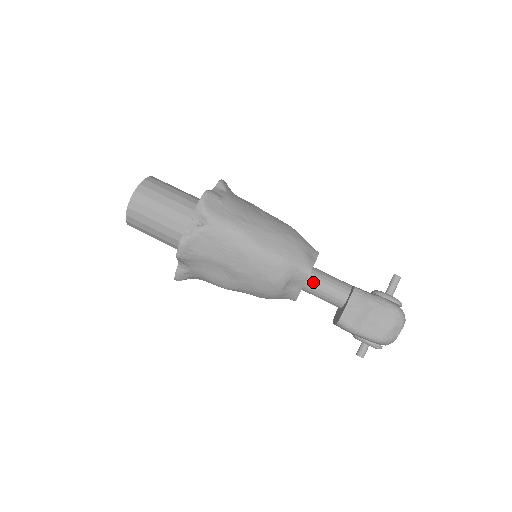
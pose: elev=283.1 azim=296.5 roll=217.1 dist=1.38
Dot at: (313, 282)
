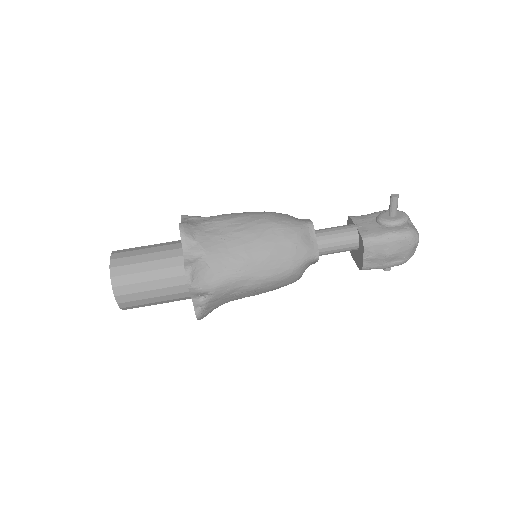
Dot at: (322, 252)
